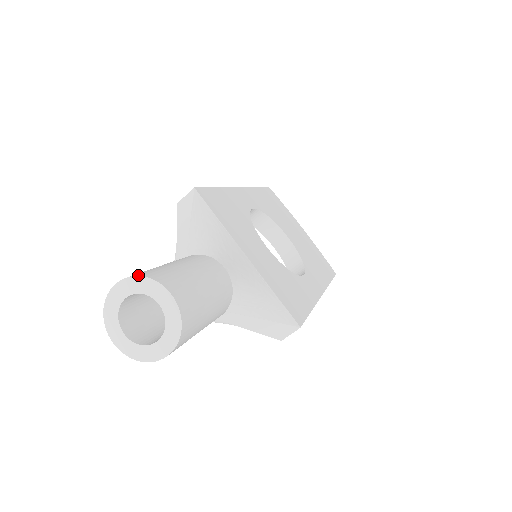
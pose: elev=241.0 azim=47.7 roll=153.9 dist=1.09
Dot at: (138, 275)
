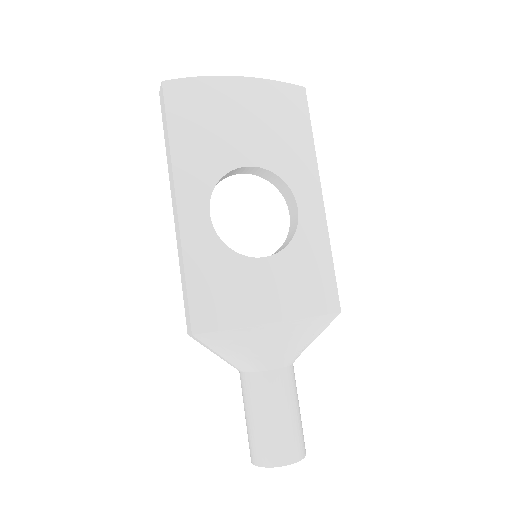
Dot at: (263, 466)
